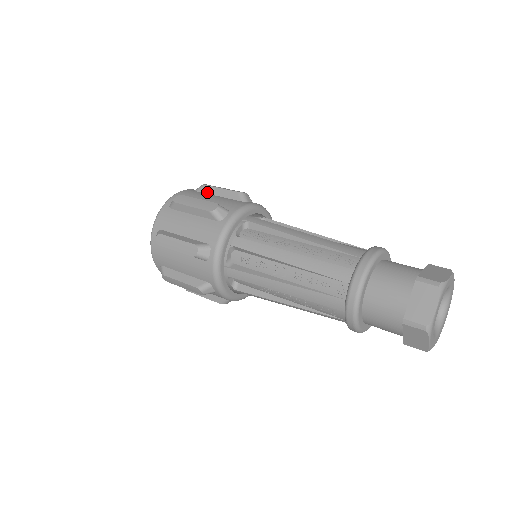
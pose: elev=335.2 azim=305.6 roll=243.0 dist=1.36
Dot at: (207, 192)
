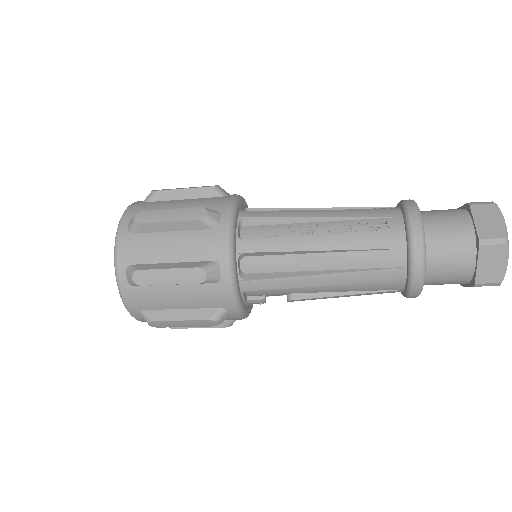
Dot at: occluded
